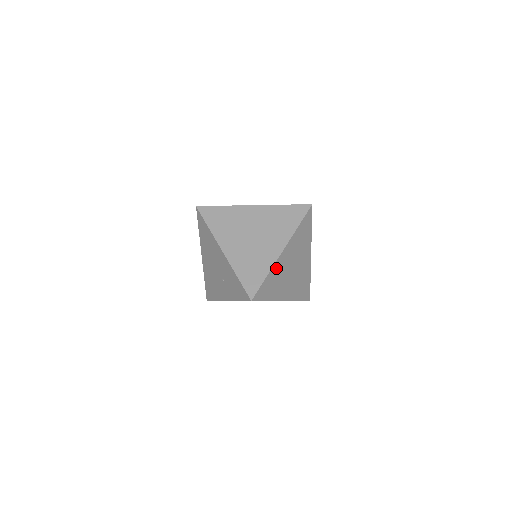
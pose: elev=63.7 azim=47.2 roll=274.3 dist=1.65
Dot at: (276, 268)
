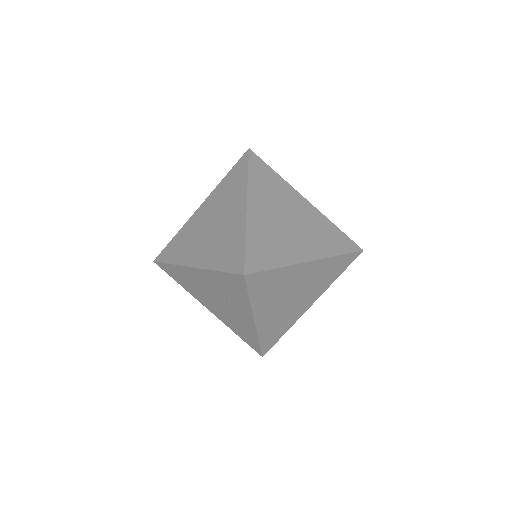
Dot at: (254, 227)
